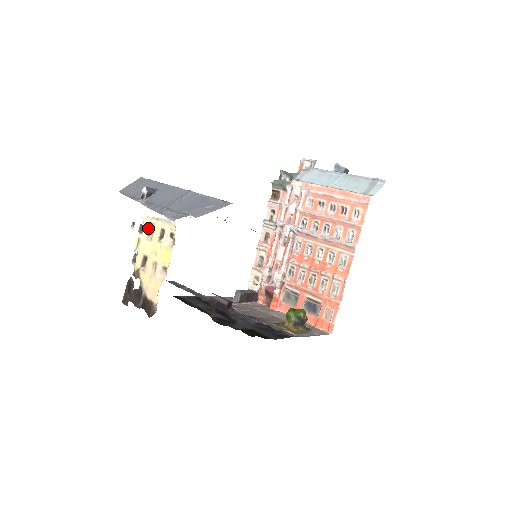
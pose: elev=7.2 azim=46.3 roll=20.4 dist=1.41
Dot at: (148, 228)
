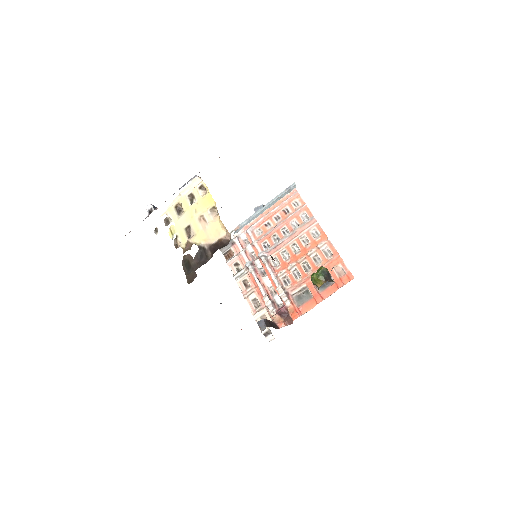
Dot at: (174, 211)
